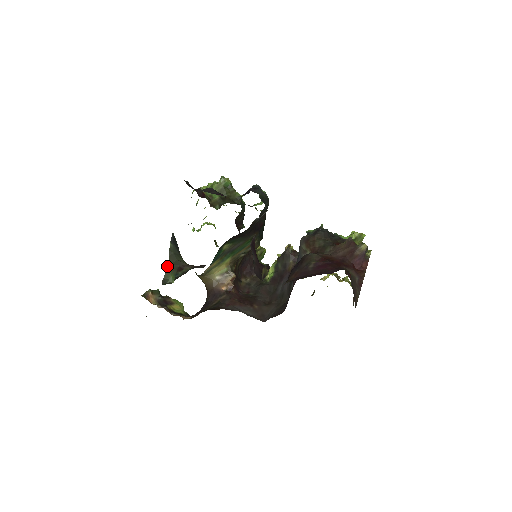
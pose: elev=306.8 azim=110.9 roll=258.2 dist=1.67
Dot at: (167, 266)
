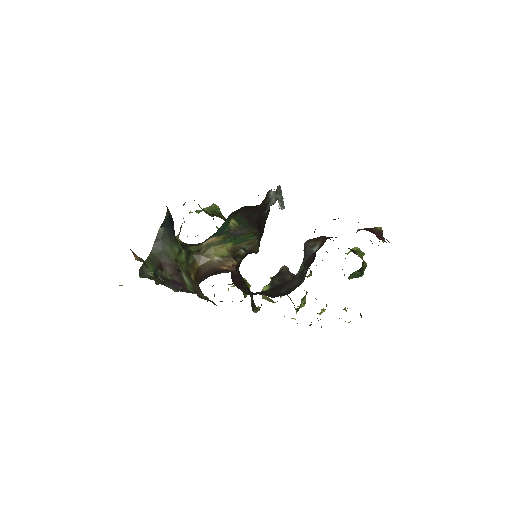
Dot at: occluded
